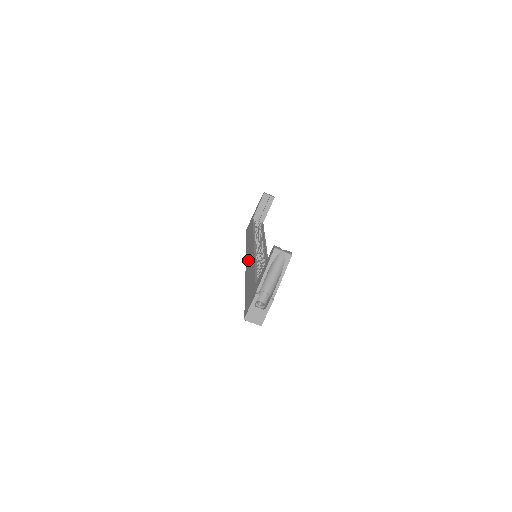
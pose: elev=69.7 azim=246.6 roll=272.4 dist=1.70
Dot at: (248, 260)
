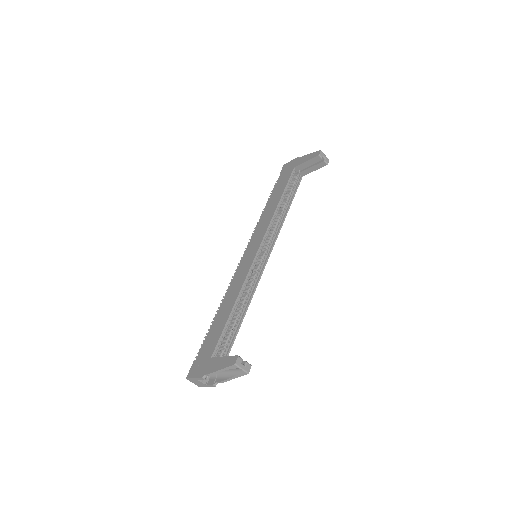
Dot at: (243, 264)
